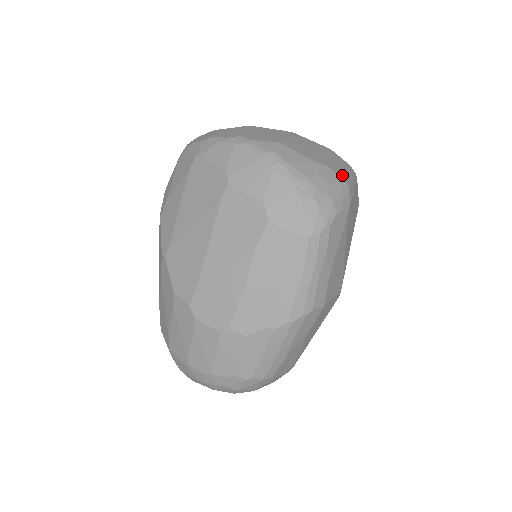
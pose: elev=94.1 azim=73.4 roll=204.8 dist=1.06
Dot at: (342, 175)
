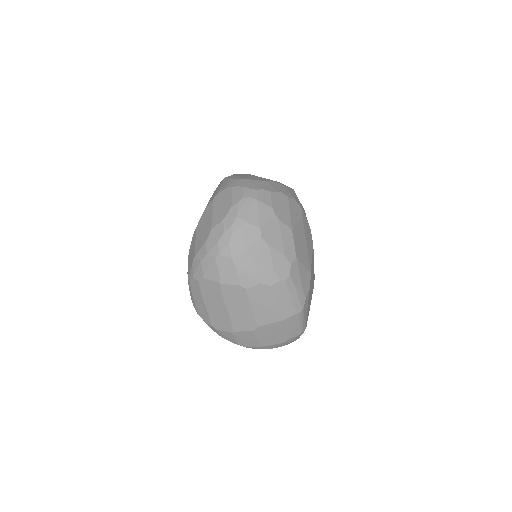
Dot at: (297, 332)
